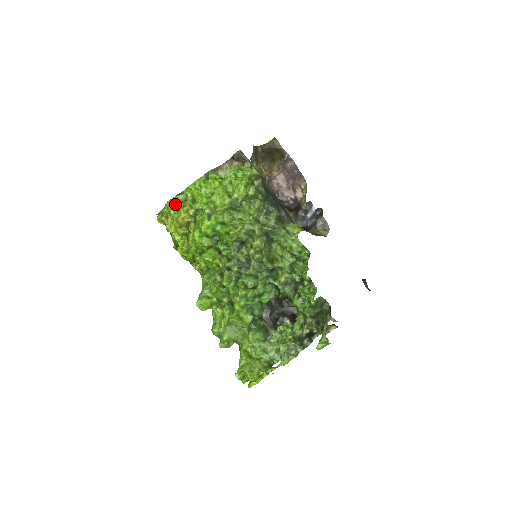
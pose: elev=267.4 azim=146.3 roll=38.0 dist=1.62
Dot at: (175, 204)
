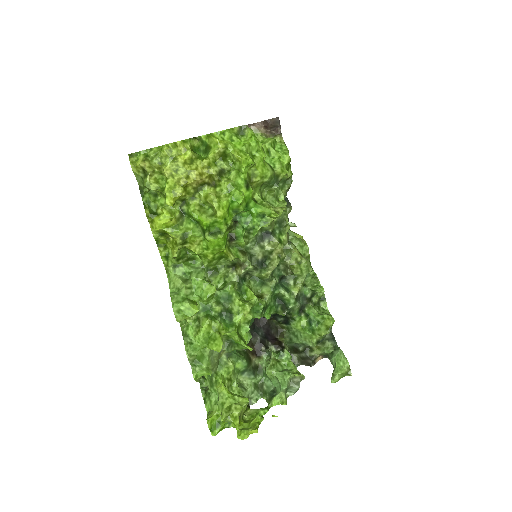
Dot at: (191, 149)
